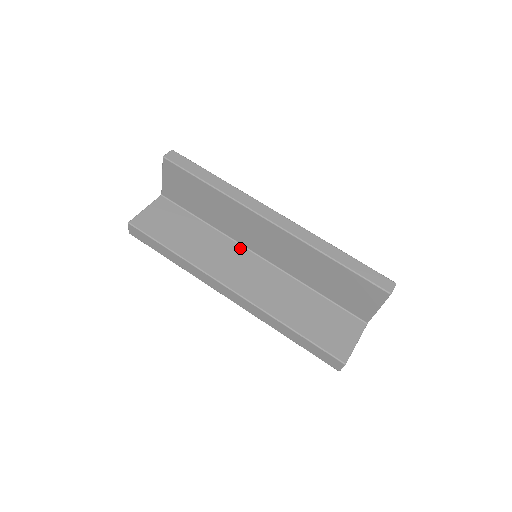
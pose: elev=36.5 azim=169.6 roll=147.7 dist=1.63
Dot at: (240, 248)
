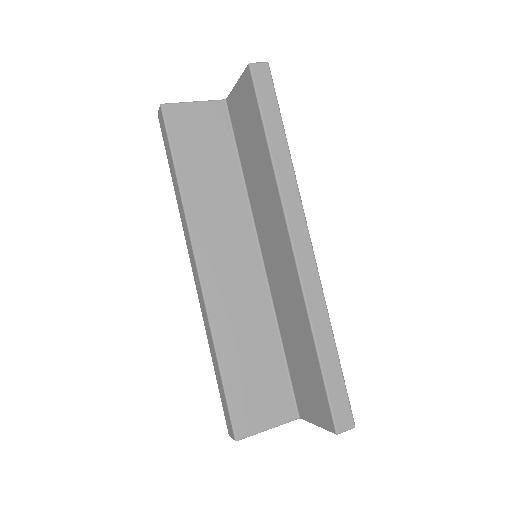
Dot at: (251, 231)
